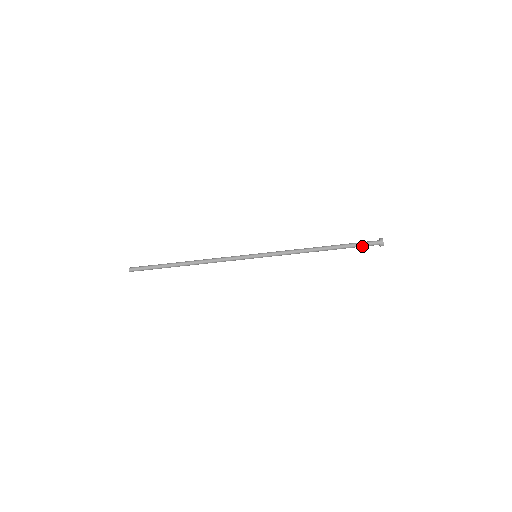
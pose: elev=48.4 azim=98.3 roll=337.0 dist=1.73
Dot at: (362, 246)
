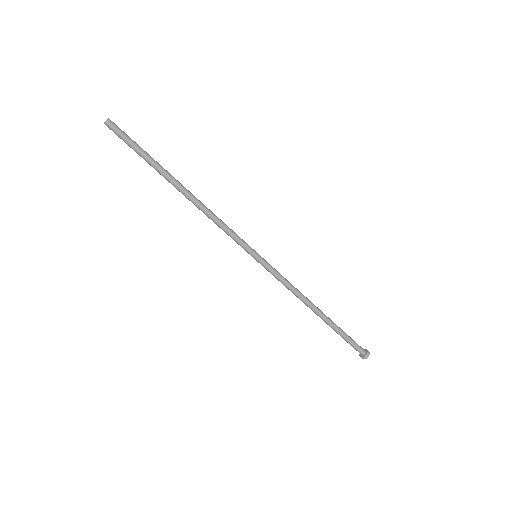
Dot at: (350, 342)
